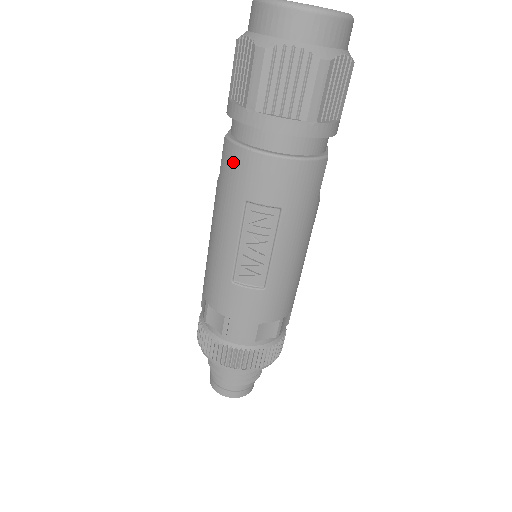
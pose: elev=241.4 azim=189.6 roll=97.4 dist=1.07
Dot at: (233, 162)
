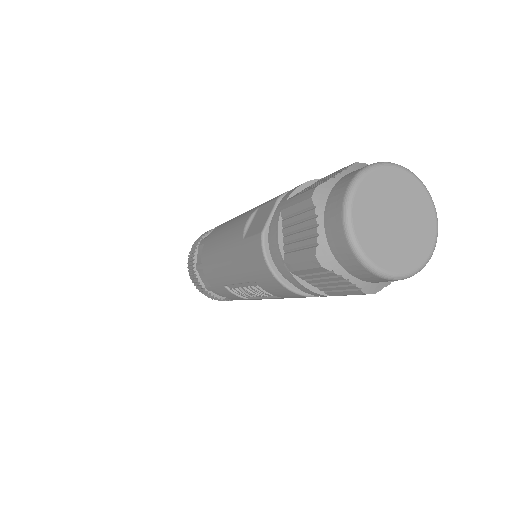
Dot at: (257, 262)
